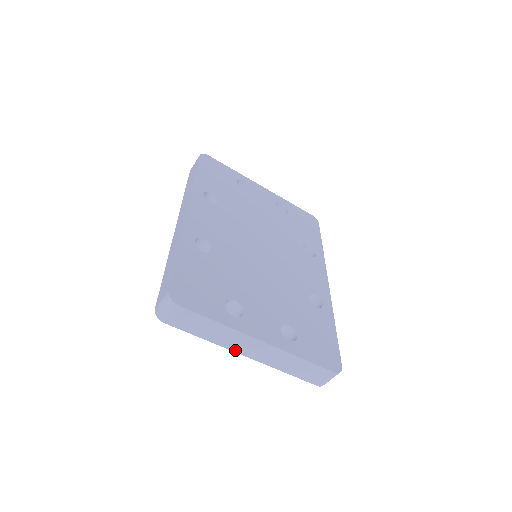
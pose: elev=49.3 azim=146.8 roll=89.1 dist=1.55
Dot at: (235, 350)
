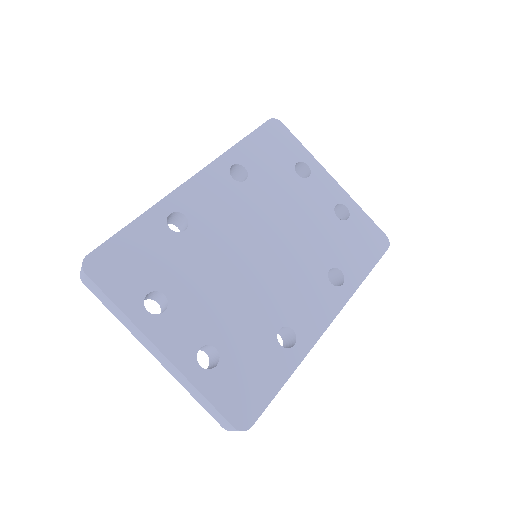
Dot at: (143, 344)
